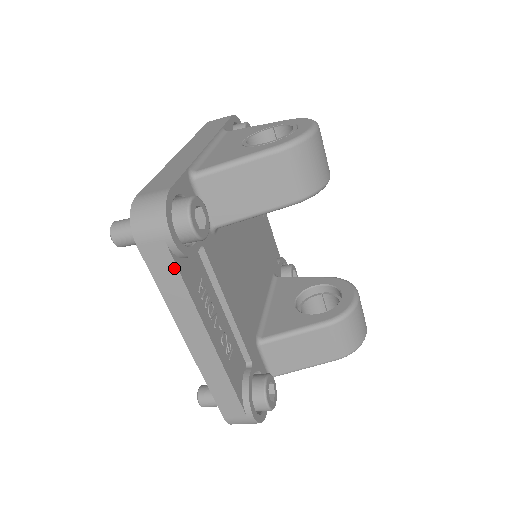
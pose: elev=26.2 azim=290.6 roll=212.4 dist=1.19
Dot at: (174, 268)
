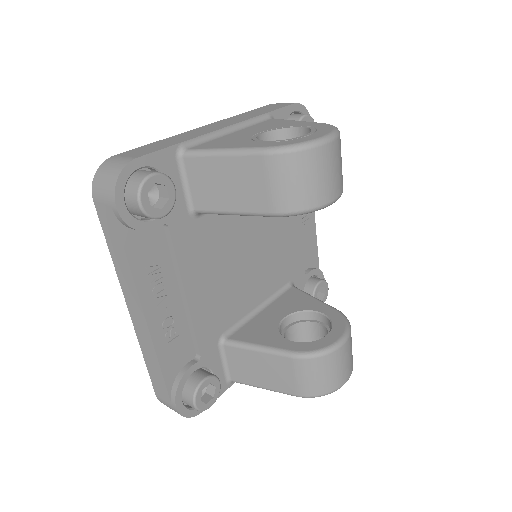
Dot at: (118, 236)
